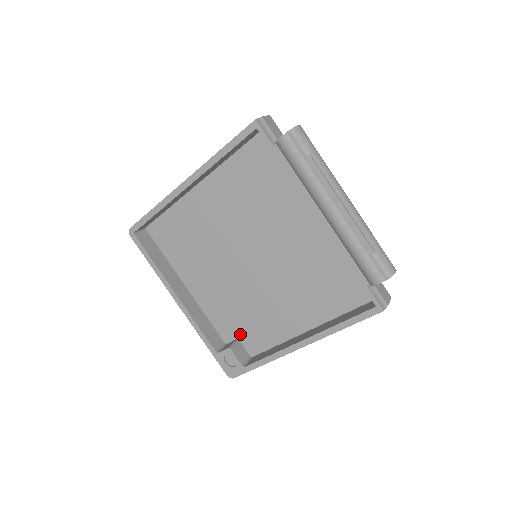
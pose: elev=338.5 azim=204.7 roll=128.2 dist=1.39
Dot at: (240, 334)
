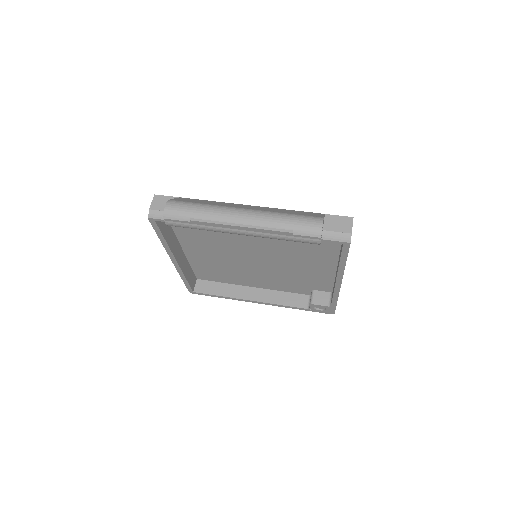
Dot at: (310, 288)
